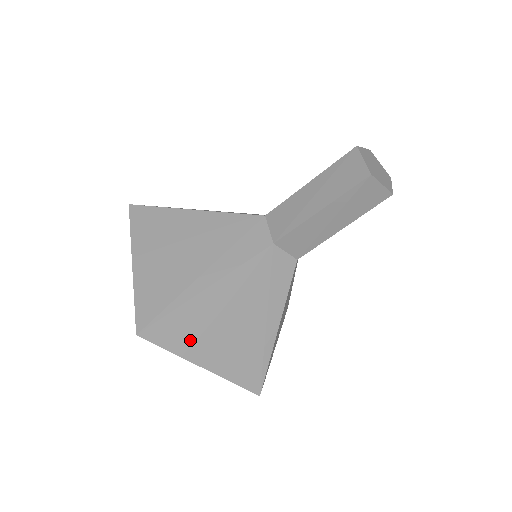
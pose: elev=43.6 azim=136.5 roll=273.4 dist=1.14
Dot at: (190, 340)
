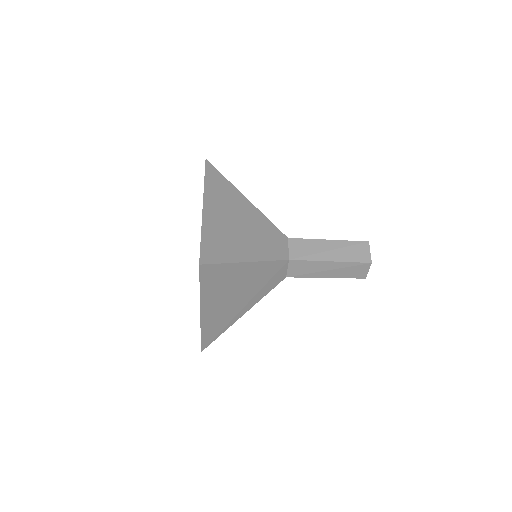
Dot at: occluded
